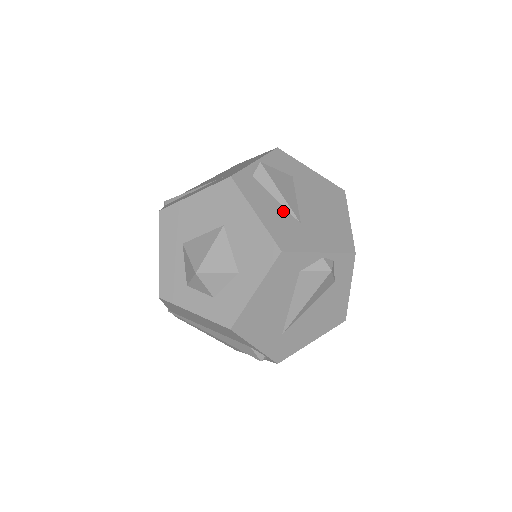
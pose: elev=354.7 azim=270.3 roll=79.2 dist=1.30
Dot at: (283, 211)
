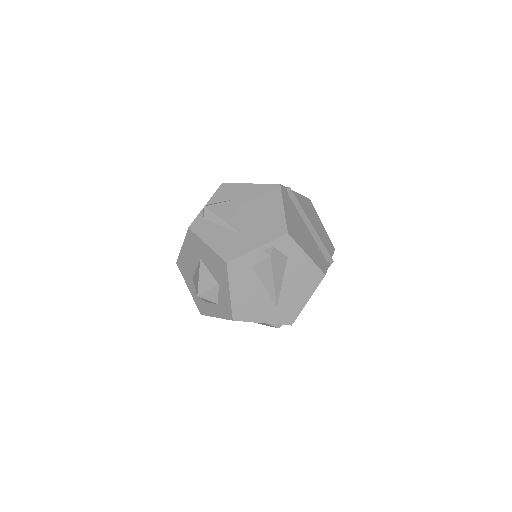
Dot at: (227, 232)
